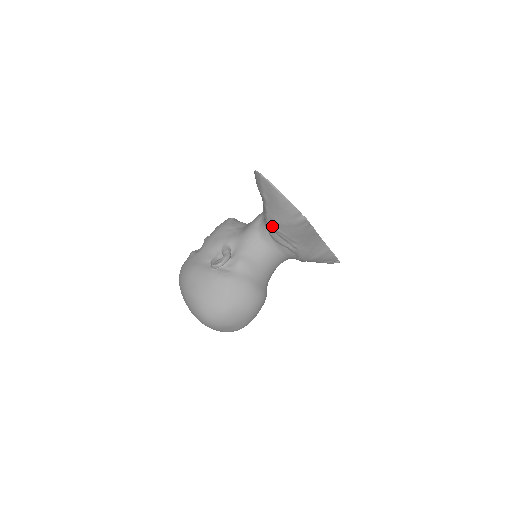
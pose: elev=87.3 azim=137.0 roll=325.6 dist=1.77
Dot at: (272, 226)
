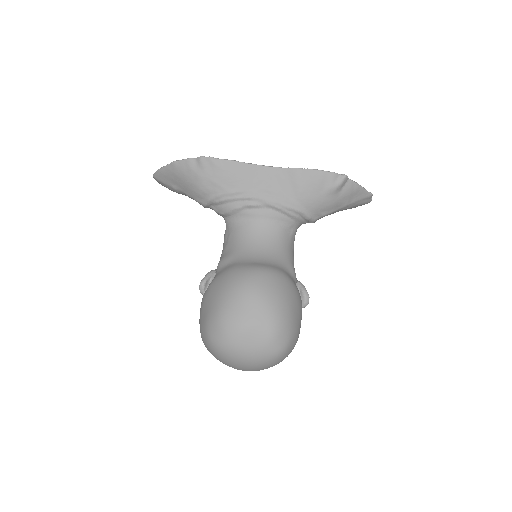
Dot at: (205, 202)
